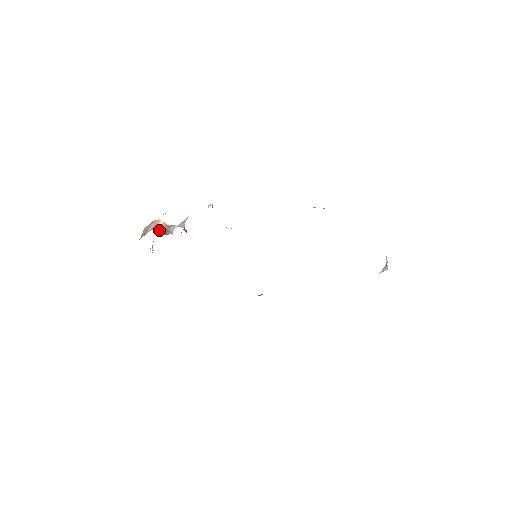
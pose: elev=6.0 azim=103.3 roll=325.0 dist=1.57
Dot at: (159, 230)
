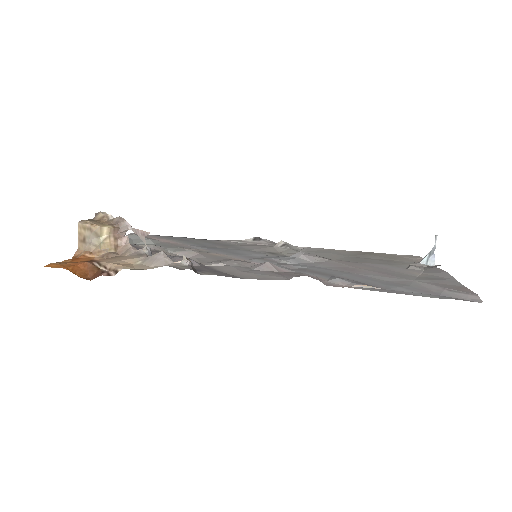
Dot at: (107, 249)
